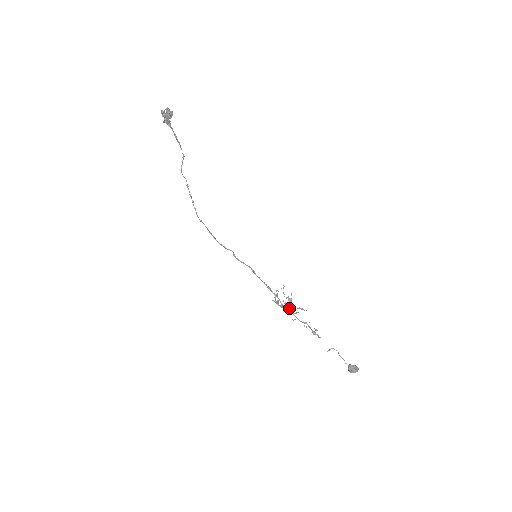
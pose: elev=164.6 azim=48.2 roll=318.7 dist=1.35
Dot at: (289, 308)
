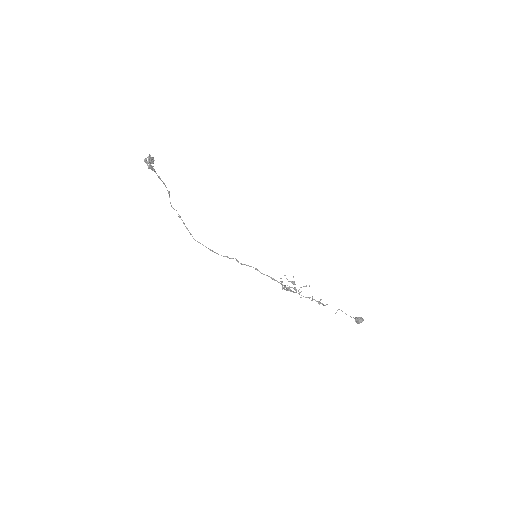
Dot at: occluded
